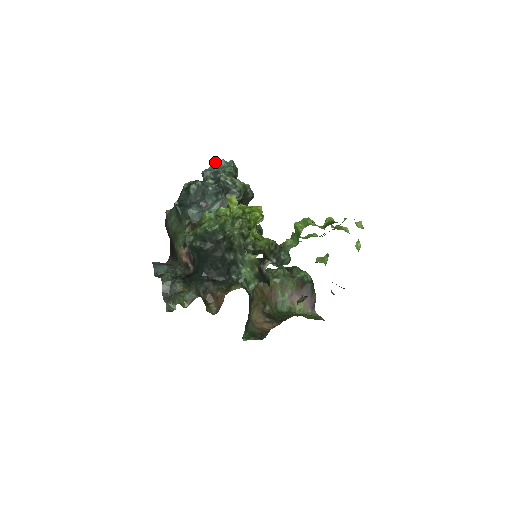
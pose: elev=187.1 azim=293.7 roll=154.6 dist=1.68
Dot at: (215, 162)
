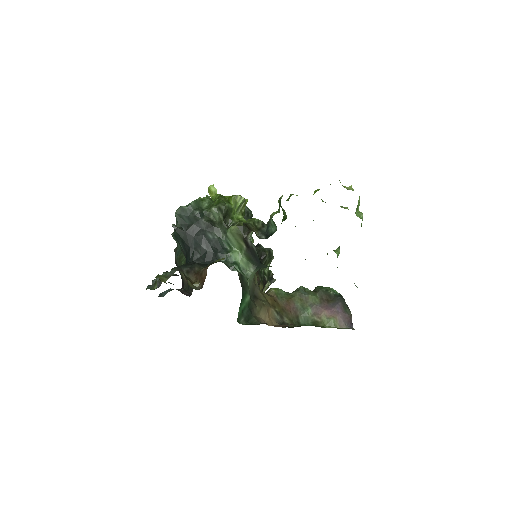
Dot at: occluded
